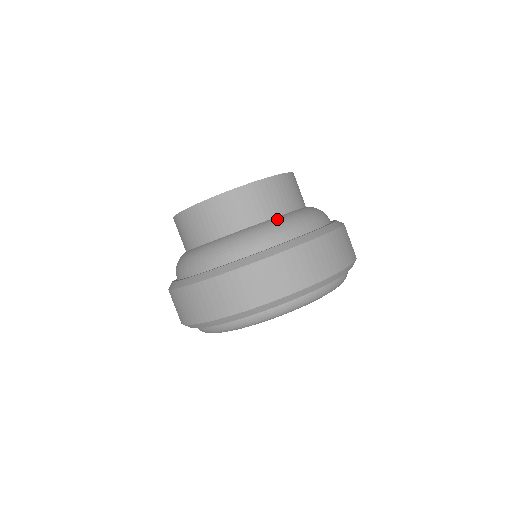
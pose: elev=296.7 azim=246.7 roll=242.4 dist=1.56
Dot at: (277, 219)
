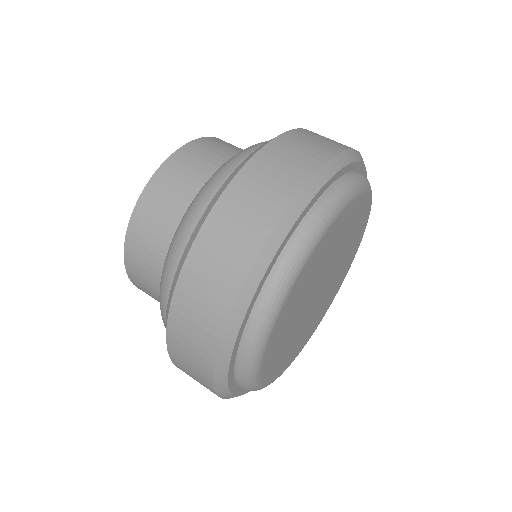
Dot at: occluded
